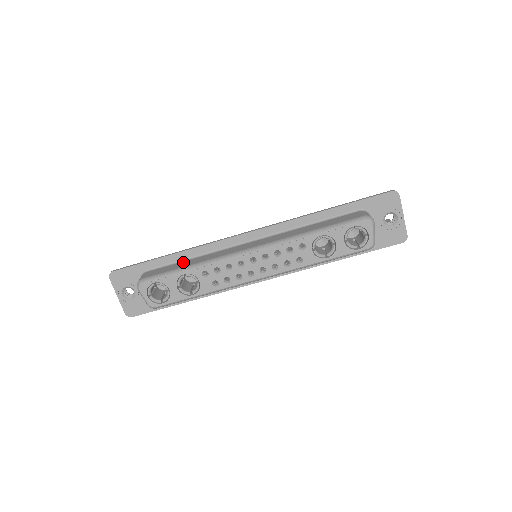
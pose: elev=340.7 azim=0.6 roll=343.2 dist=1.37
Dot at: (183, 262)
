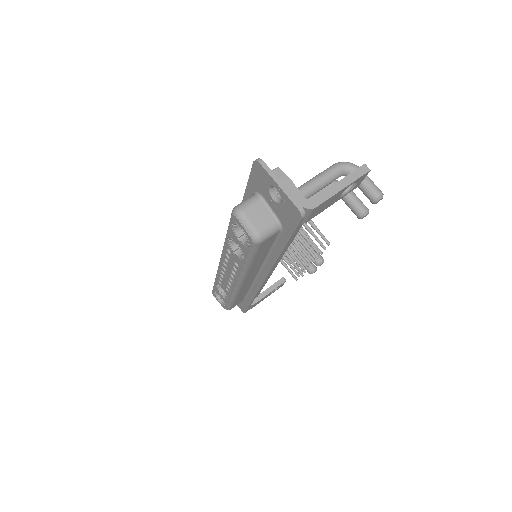
Dot at: occluded
